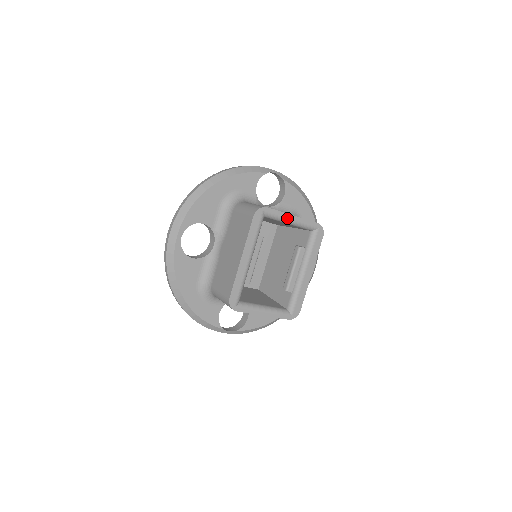
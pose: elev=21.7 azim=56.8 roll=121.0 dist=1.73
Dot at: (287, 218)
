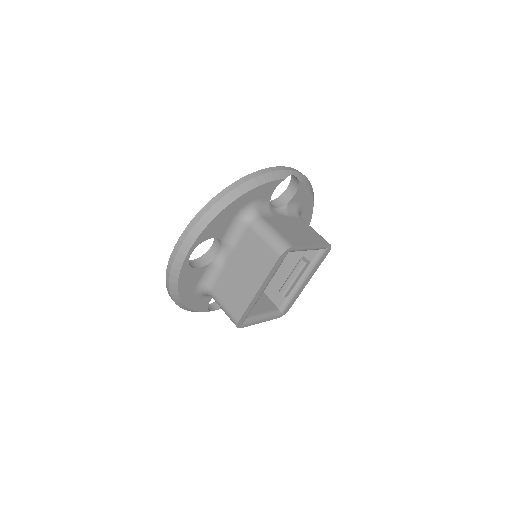
Dot at: (306, 249)
